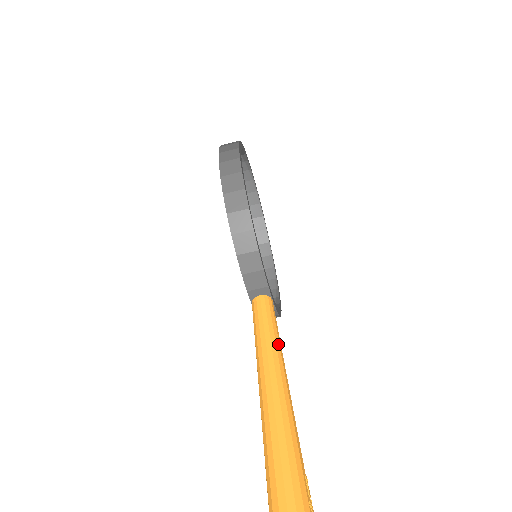
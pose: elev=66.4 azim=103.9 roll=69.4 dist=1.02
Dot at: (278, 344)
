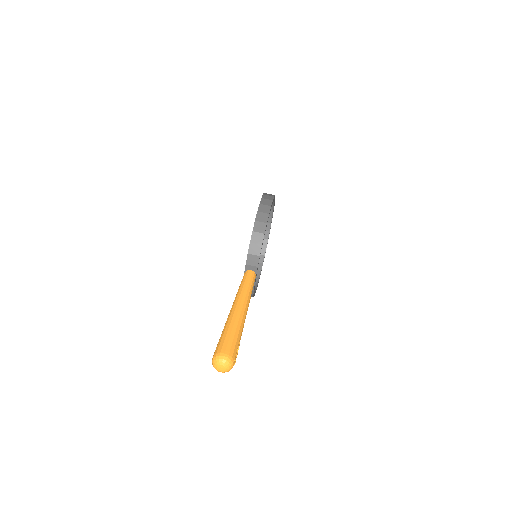
Dot at: (251, 292)
